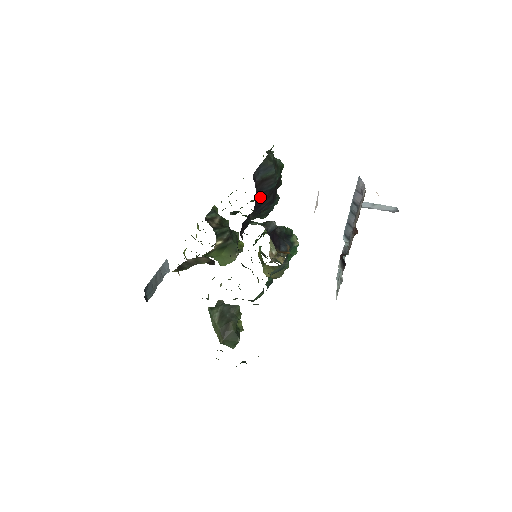
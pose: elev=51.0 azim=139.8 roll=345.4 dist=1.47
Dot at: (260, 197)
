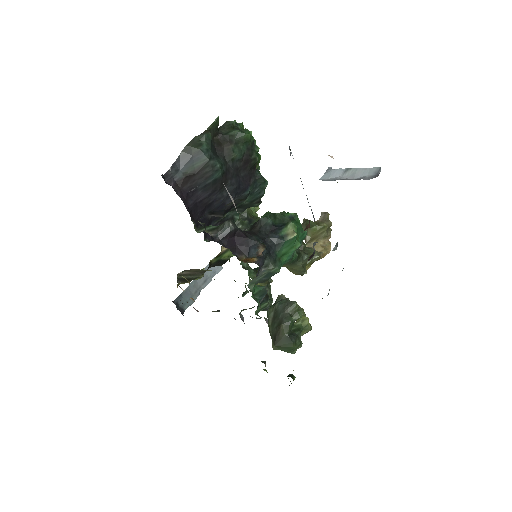
Dot at: (200, 196)
